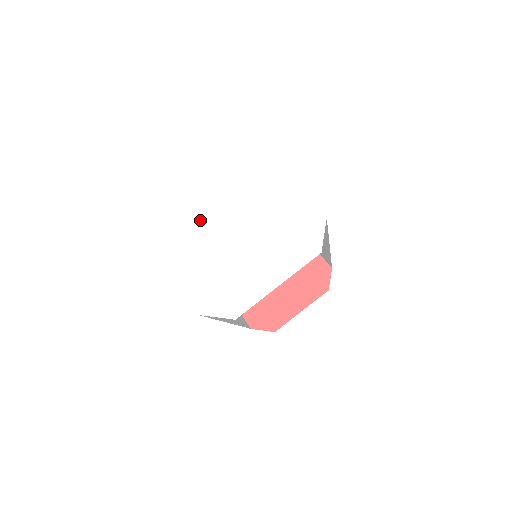
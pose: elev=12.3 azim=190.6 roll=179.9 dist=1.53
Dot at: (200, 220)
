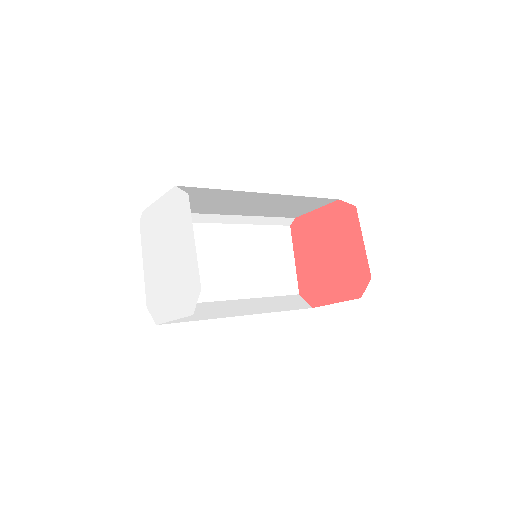
Dot at: (157, 239)
